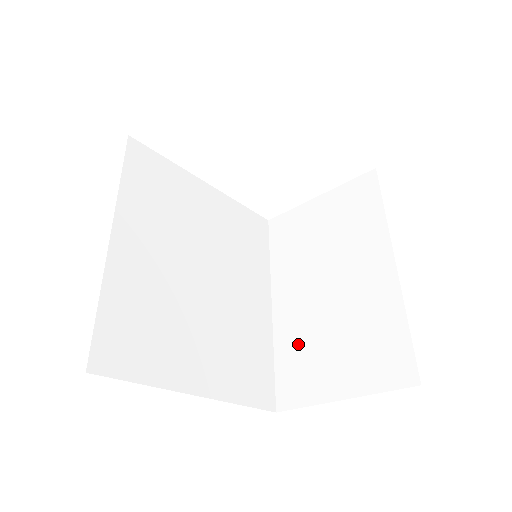
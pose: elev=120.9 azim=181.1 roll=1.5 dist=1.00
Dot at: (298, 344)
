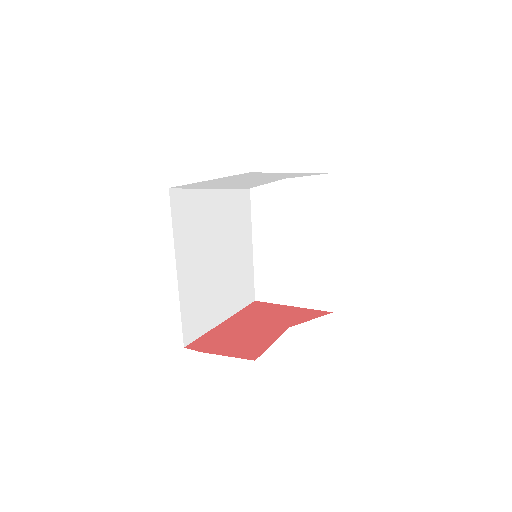
Dot at: (269, 270)
